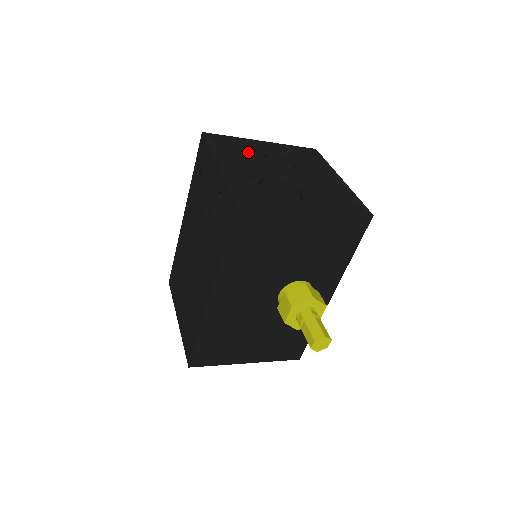
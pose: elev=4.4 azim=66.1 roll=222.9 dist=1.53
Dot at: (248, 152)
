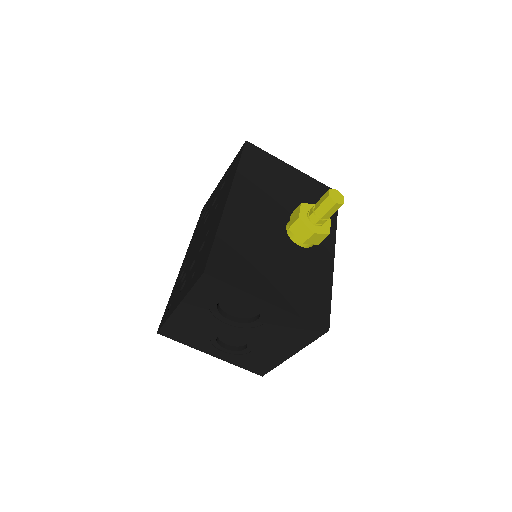
Dot at: occluded
